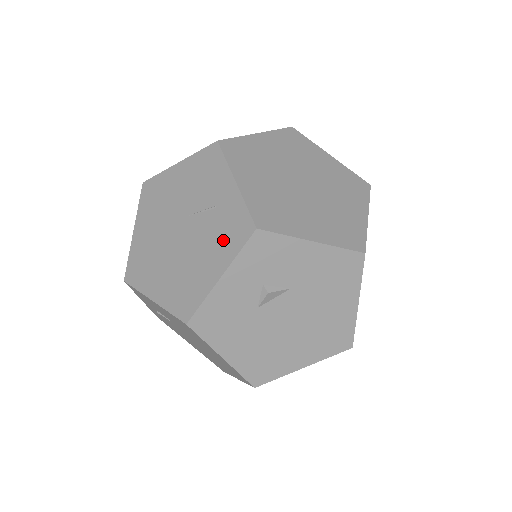
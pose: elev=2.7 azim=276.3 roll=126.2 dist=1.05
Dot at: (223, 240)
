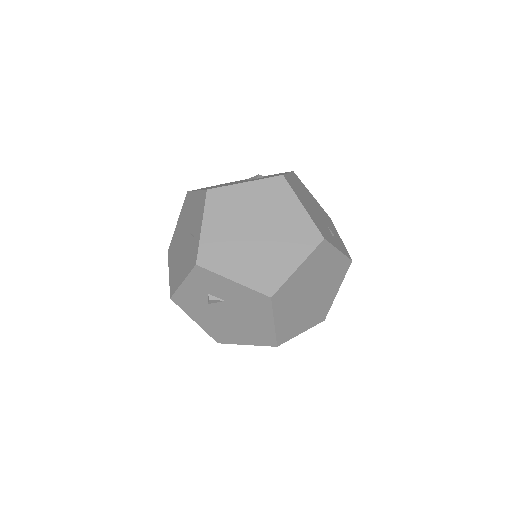
Dot at: (189, 260)
